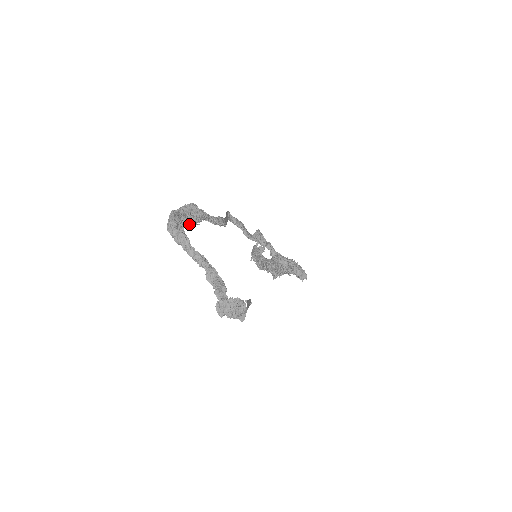
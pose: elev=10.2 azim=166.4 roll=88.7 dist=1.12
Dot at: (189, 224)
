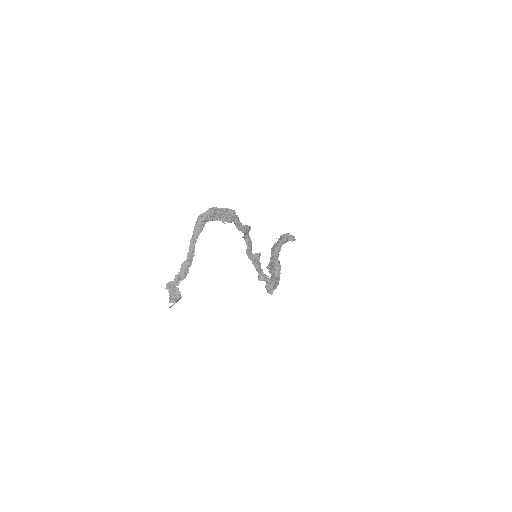
Dot at: occluded
